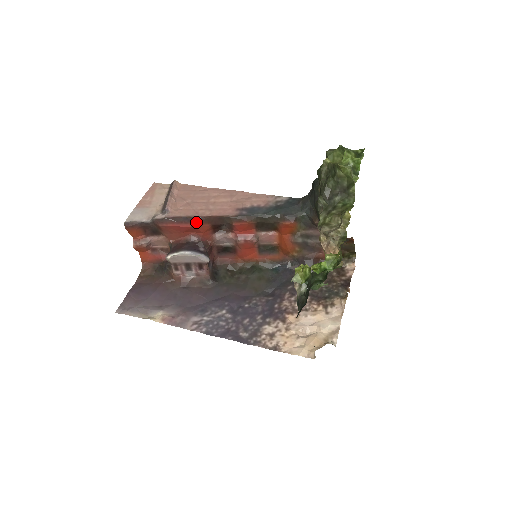
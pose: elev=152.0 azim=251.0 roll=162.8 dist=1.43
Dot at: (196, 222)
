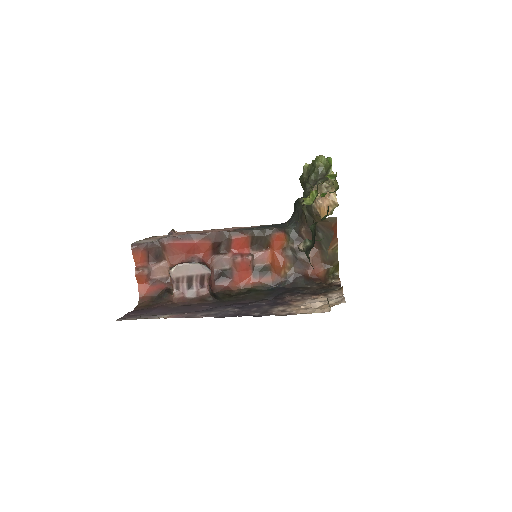
Dot at: (199, 238)
